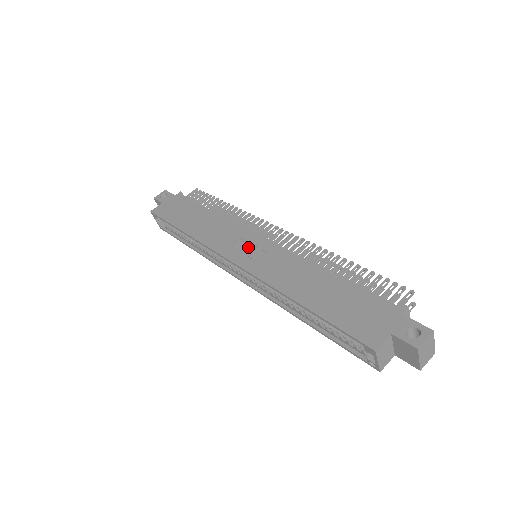
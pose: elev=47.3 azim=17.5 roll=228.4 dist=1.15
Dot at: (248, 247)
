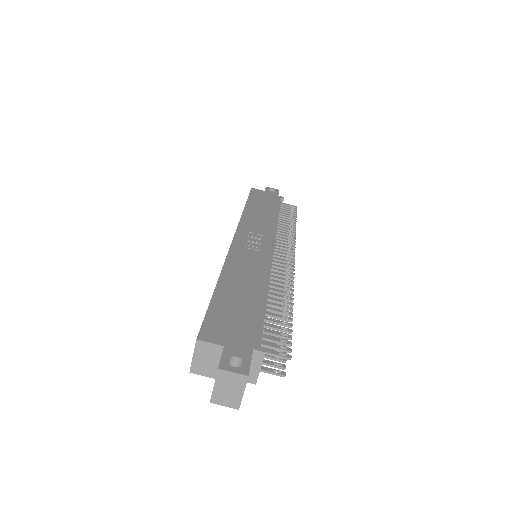
Dot at: (256, 242)
